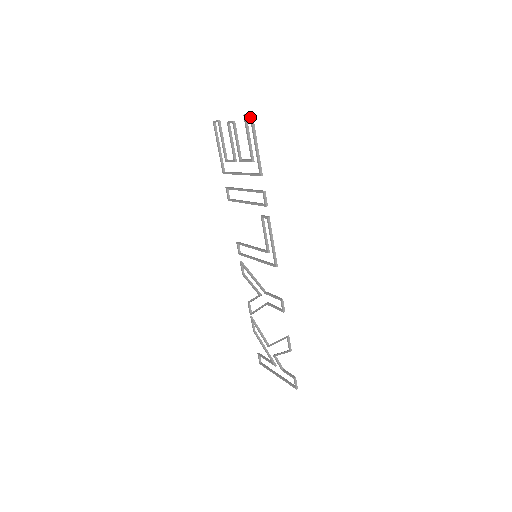
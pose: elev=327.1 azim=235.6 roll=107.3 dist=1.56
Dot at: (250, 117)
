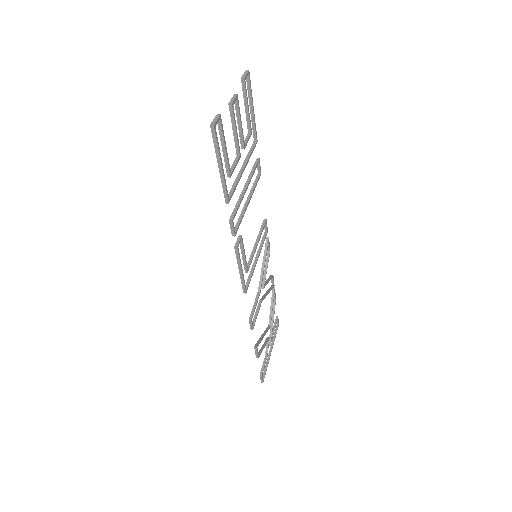
Dot at: (211, 128)
